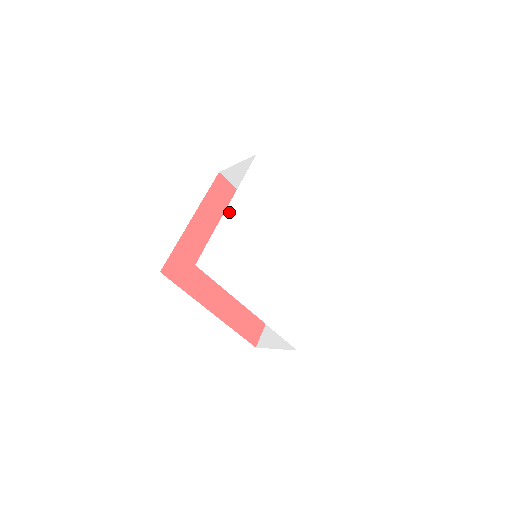
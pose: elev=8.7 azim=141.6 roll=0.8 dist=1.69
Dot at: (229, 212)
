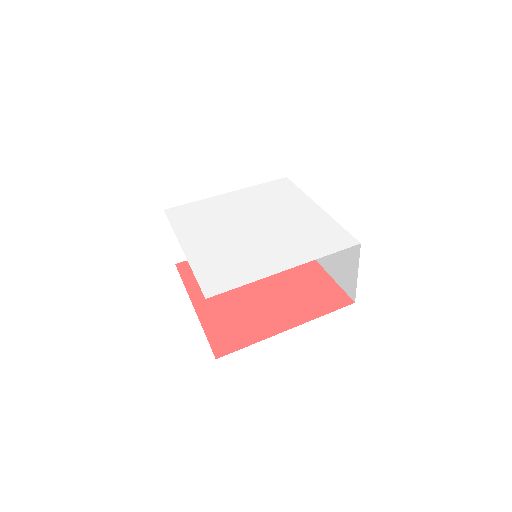
Dot at: (225, 196)
